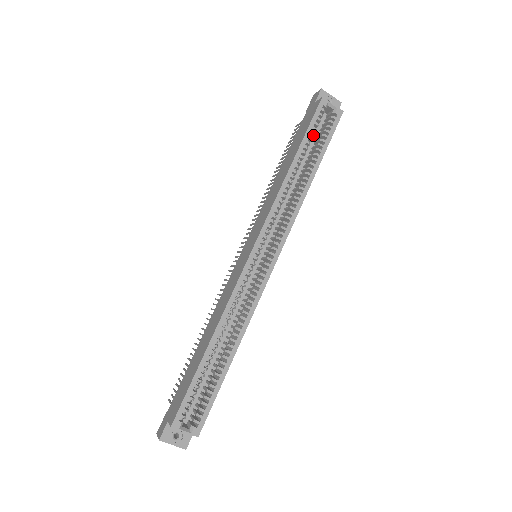
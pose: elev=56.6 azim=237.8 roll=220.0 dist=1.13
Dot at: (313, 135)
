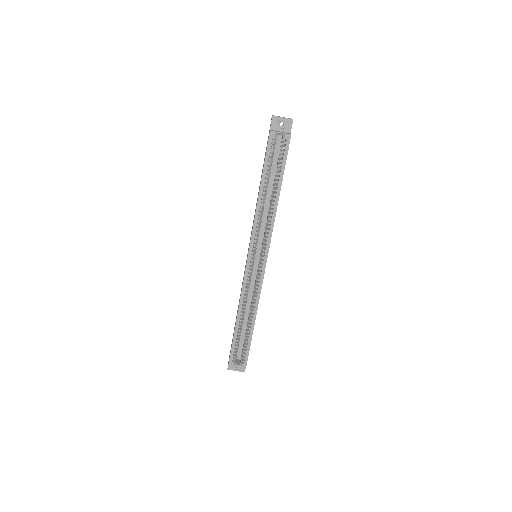
Dot at: (271, 164)
